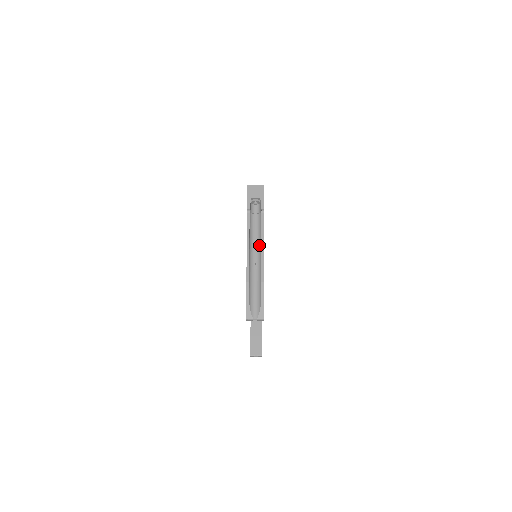
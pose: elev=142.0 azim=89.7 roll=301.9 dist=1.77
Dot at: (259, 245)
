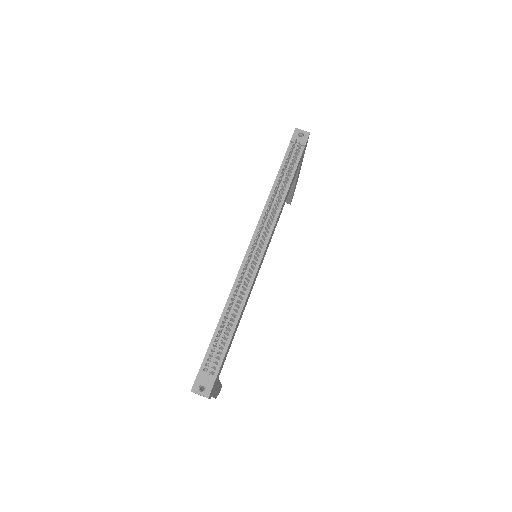
Dot at: occluded
